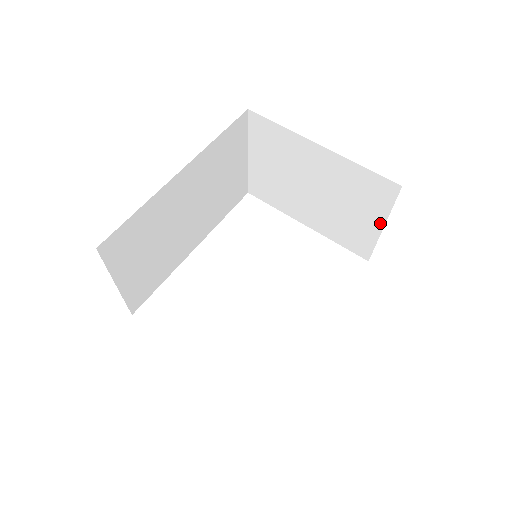
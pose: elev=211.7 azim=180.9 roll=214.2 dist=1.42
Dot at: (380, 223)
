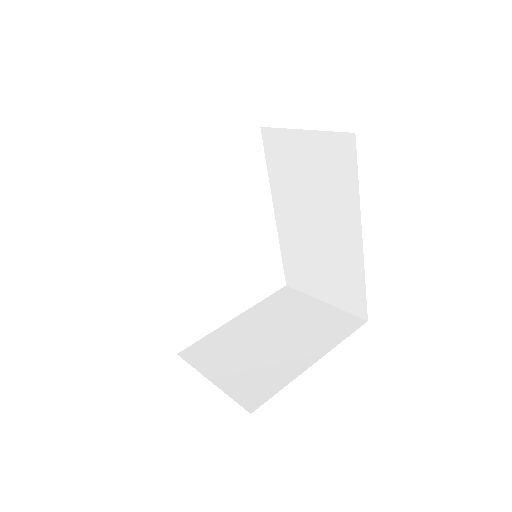
Dot at: occluded
